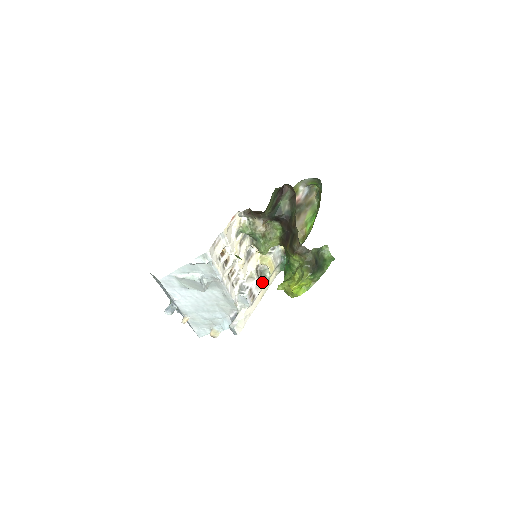
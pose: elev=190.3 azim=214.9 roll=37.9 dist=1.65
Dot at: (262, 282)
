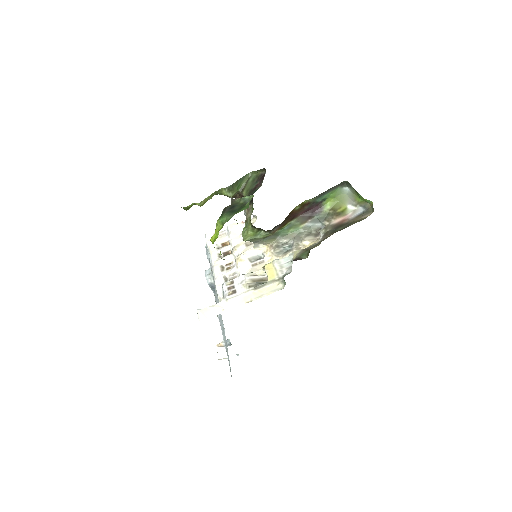
Dot at: (254, 284)
